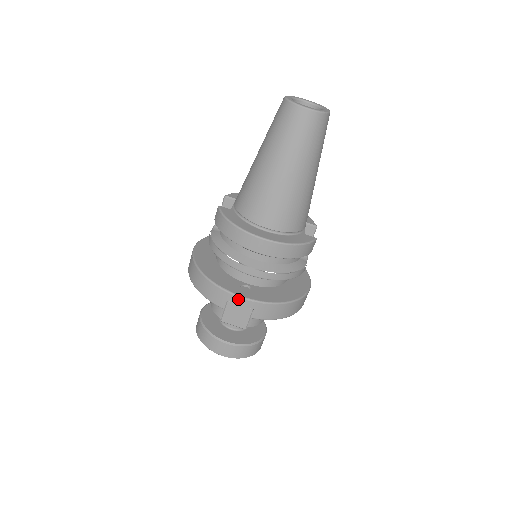
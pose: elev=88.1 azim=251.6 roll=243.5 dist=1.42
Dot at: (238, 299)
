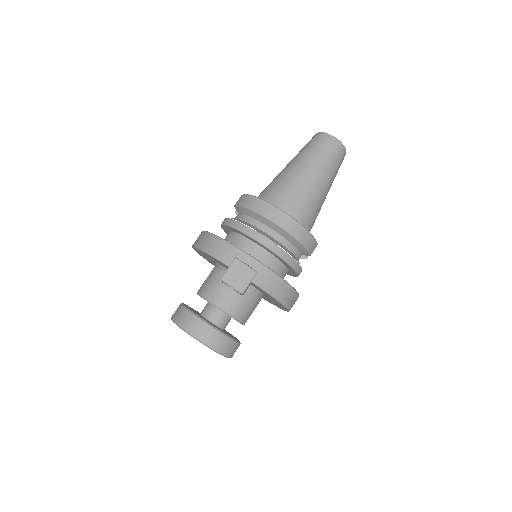
Dot at: (247, 257)
